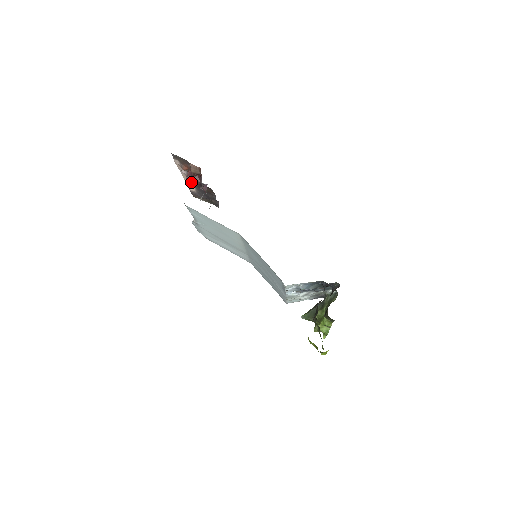
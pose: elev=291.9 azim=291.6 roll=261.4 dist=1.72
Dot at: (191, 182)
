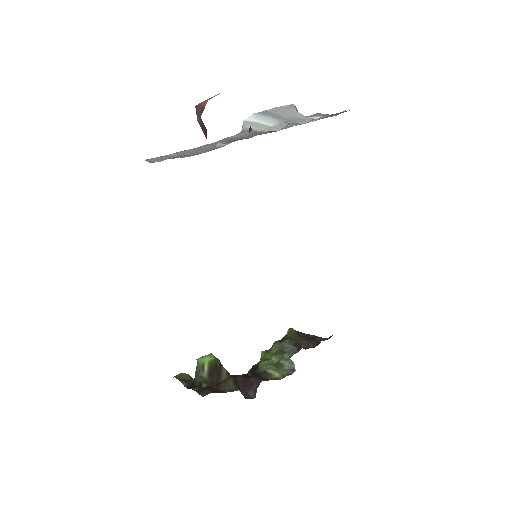
Dot at: occluded
